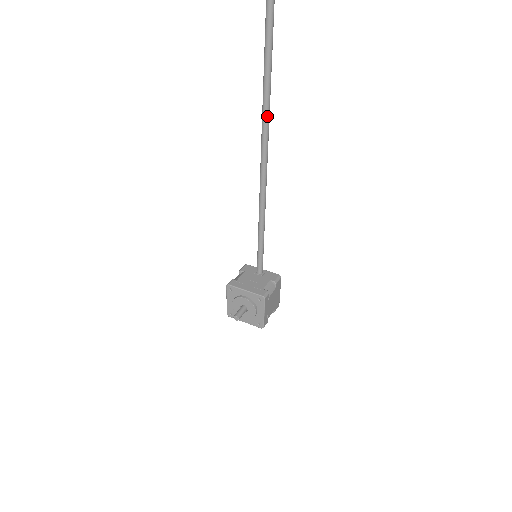
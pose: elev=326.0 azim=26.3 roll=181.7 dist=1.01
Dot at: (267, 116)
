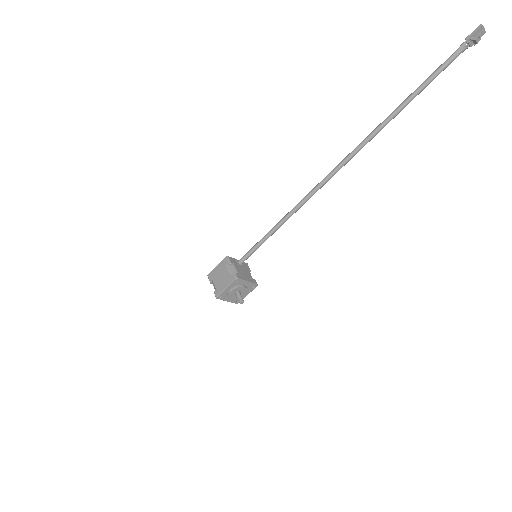
Dot at: occluded
